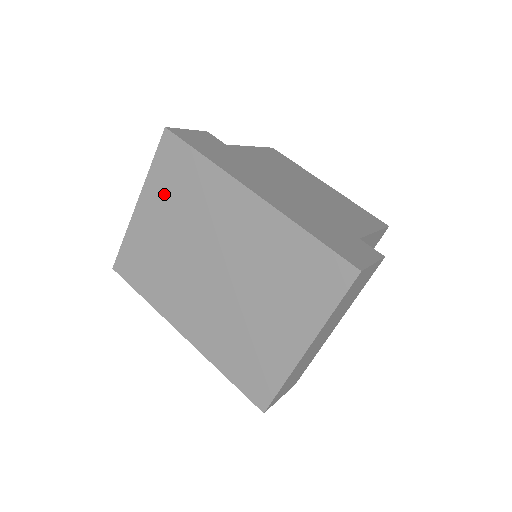
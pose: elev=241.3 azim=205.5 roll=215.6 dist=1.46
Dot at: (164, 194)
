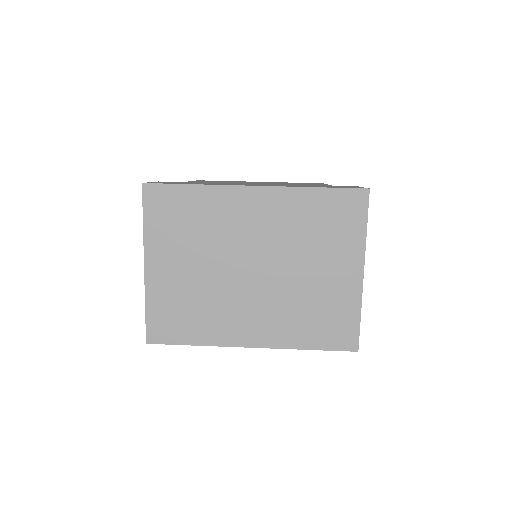
Dot at: (170, 239)
